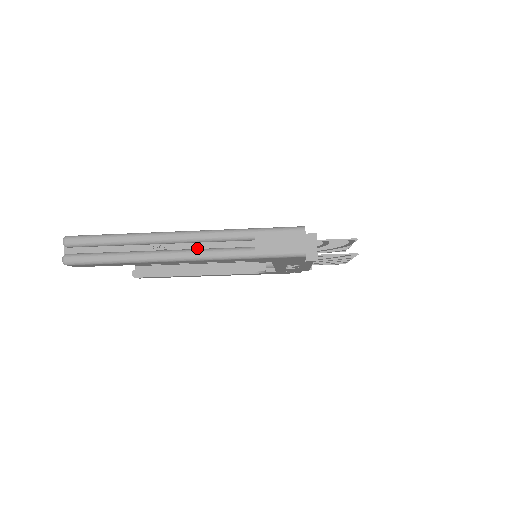
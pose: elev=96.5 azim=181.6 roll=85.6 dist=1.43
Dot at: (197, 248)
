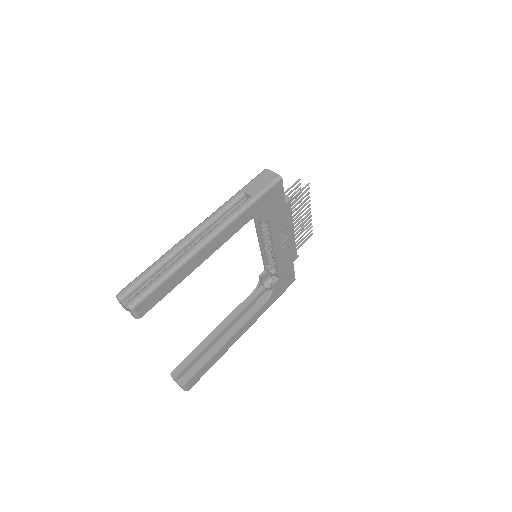
Dot at: occluded
